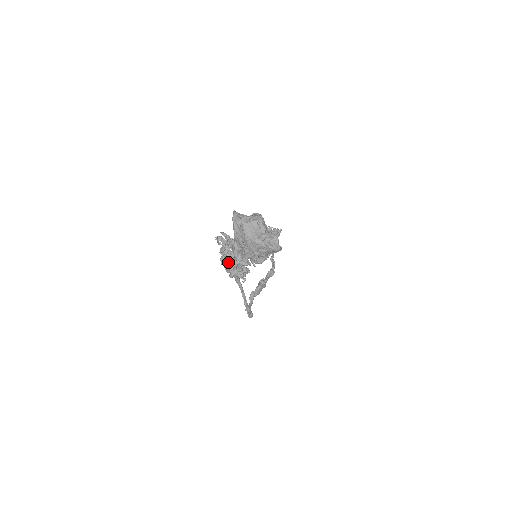
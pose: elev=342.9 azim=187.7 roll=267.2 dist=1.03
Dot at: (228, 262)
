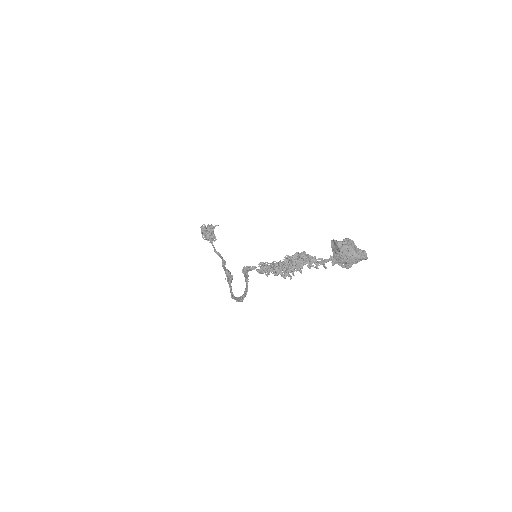
Dot at: (286, 268)
